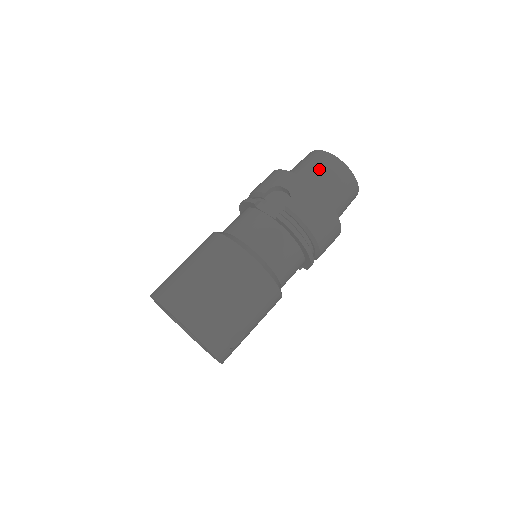
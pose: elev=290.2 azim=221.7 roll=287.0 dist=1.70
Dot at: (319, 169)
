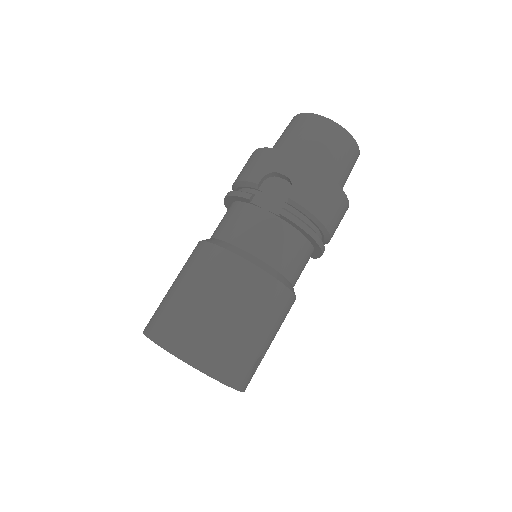
Dot at: (315, 140)
